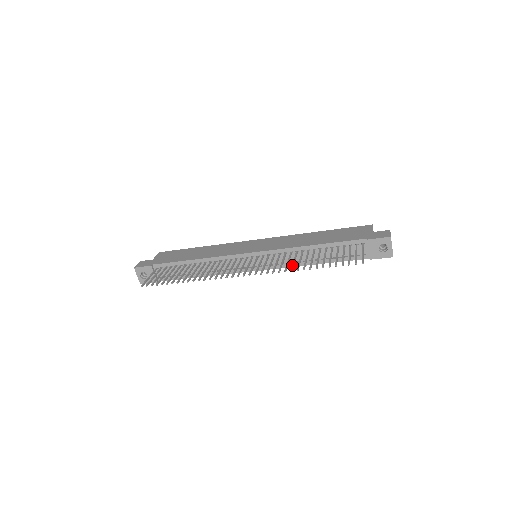
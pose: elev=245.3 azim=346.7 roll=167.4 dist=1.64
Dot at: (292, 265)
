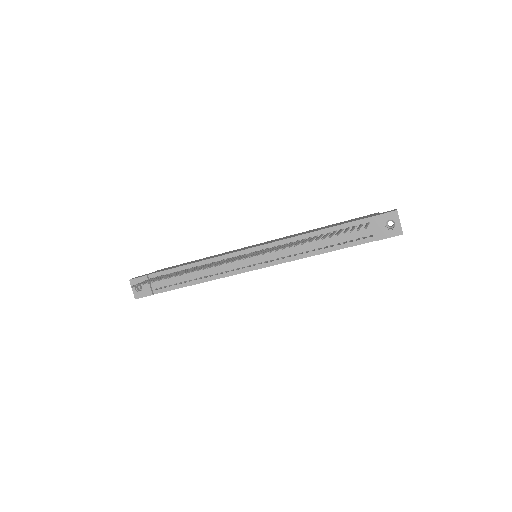
Dot at: (290, 245)
